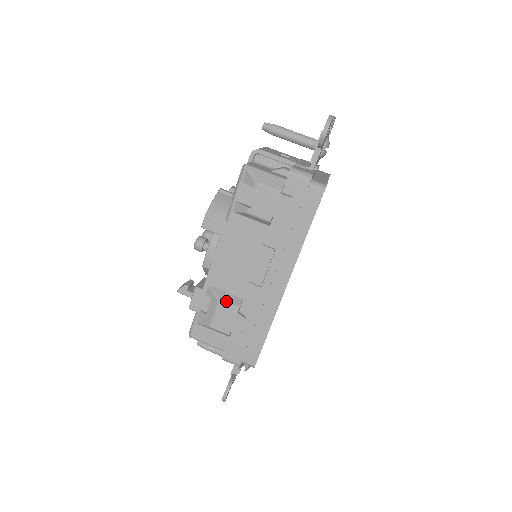
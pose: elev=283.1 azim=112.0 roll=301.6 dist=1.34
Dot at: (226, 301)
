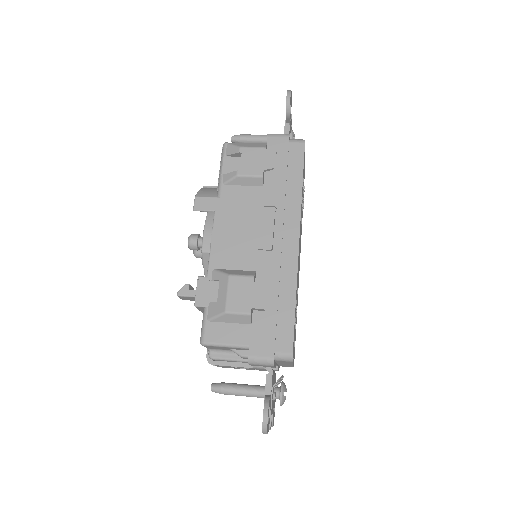
Dot at: (237, 274)
